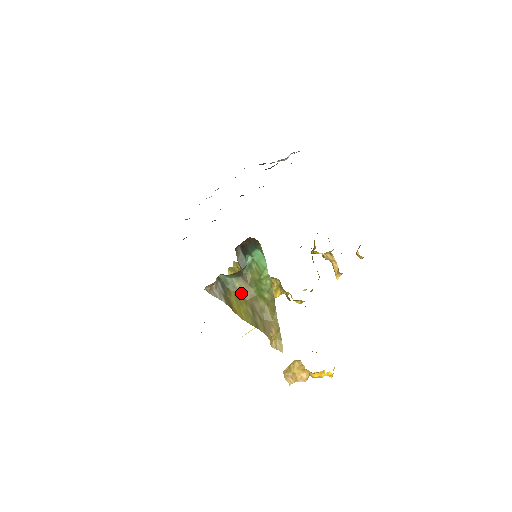
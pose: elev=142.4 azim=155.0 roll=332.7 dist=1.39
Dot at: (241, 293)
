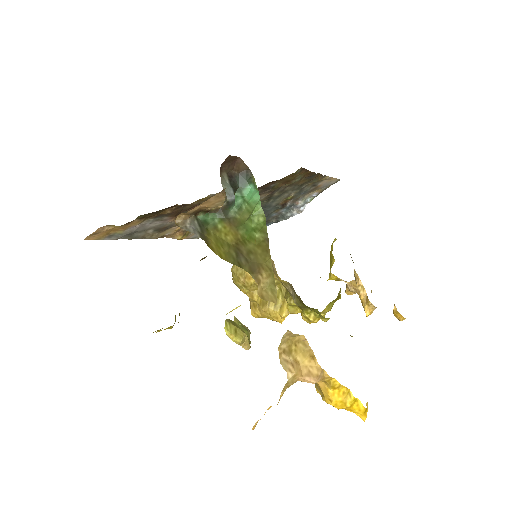
Dot at: (224, 236)
